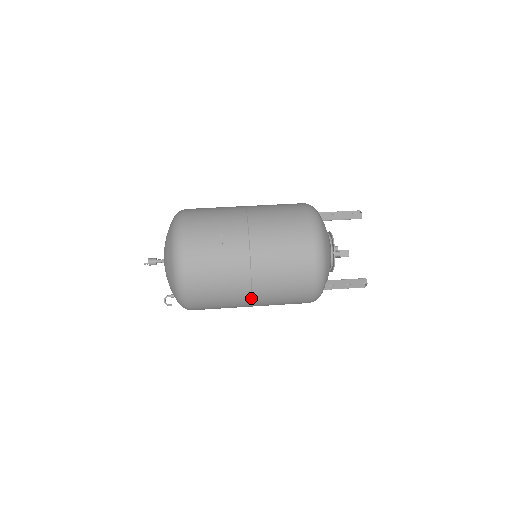
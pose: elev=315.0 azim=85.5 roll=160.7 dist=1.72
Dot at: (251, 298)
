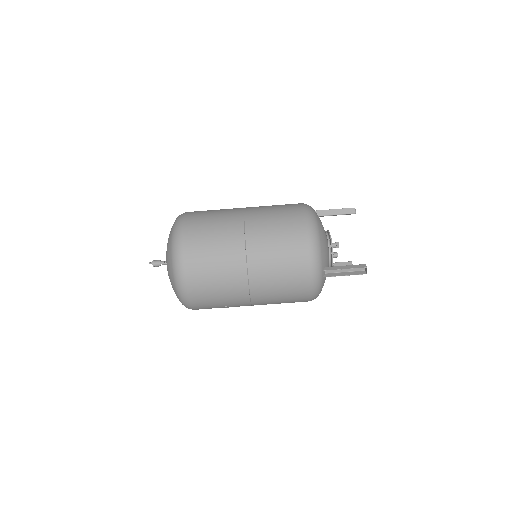
Dot at: occluded
